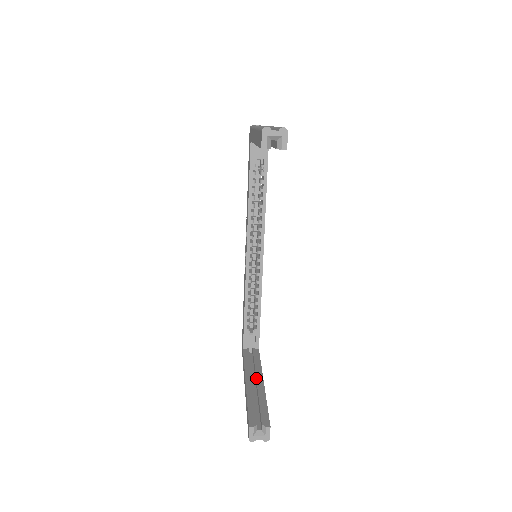
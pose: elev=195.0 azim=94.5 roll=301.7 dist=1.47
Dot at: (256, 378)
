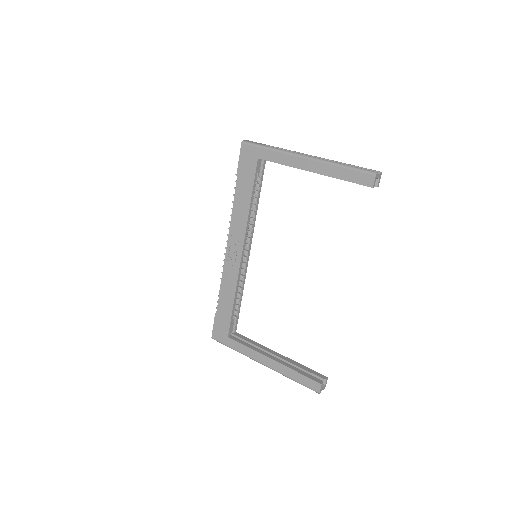
Dot at: (272, 353)
